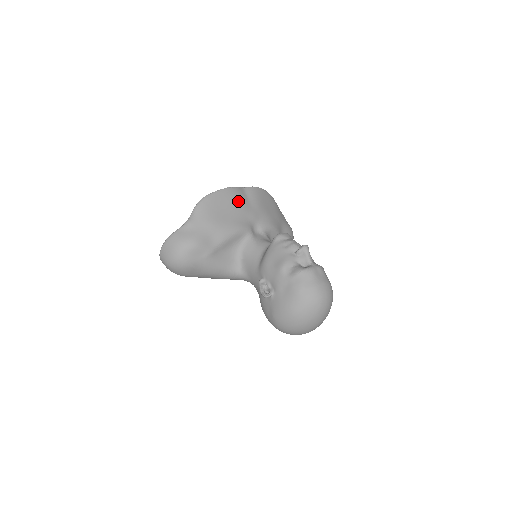
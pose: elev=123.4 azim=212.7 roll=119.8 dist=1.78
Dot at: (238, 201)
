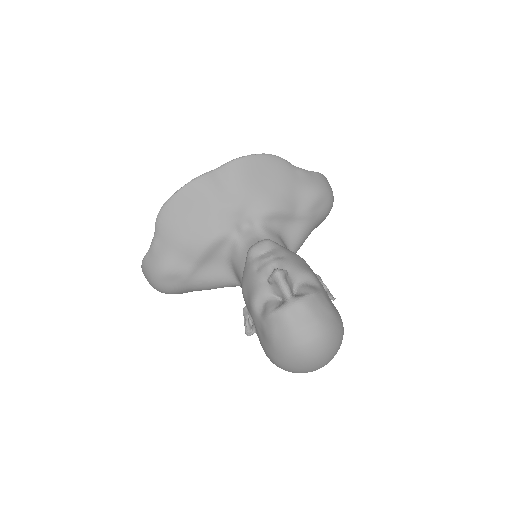
Dot at: (208, 196)
